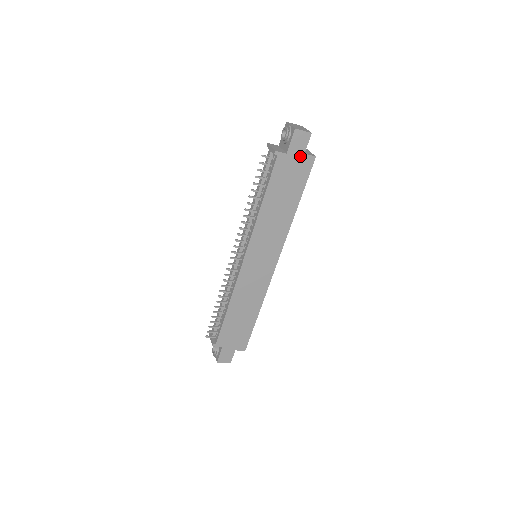
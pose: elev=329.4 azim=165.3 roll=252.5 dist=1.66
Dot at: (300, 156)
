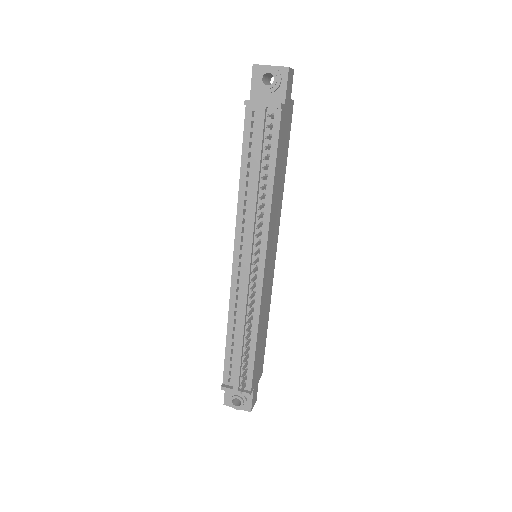
Dot at: (289, 104)
